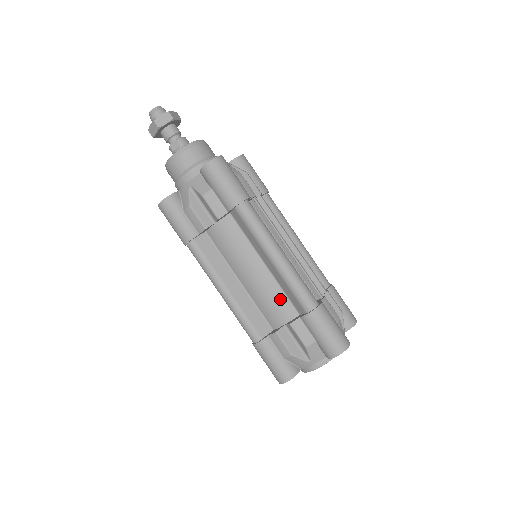
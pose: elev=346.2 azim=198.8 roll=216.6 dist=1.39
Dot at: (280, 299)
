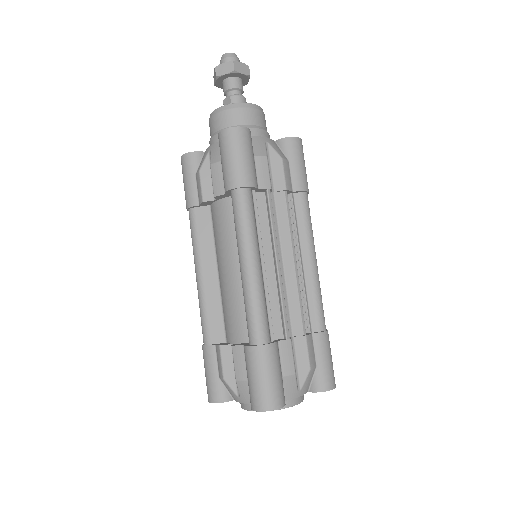
Dot at: (240, 314)
